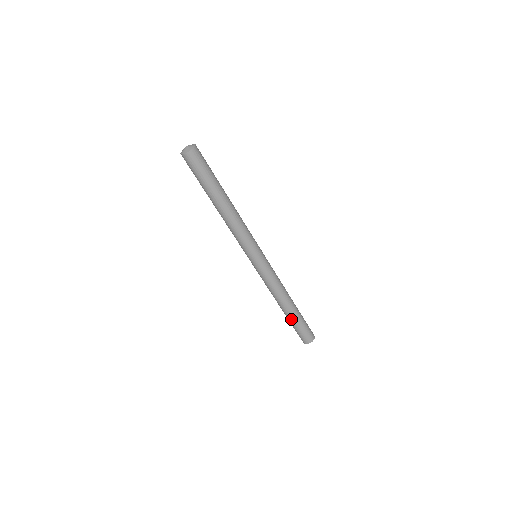
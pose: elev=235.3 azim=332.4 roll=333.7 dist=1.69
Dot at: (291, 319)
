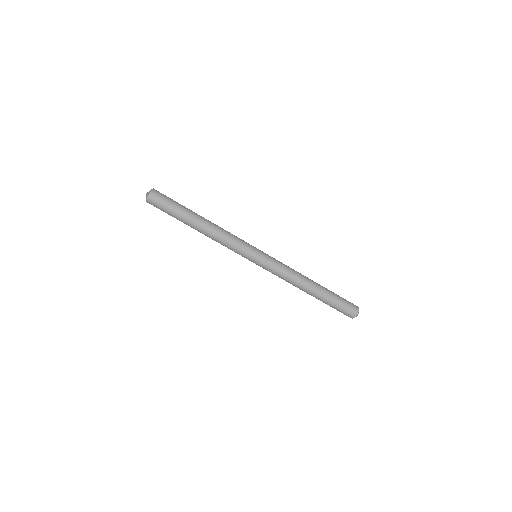
Dot at: (324, 298)
